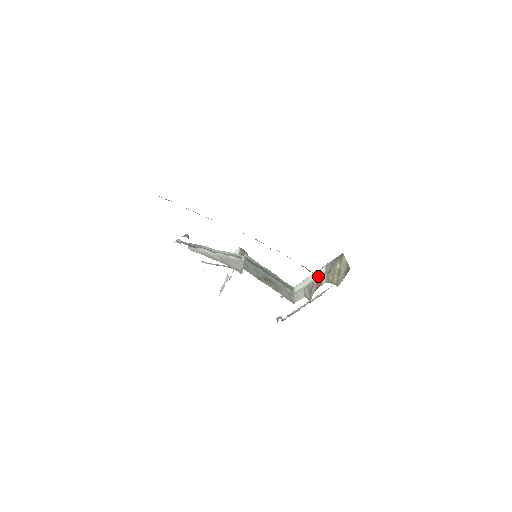
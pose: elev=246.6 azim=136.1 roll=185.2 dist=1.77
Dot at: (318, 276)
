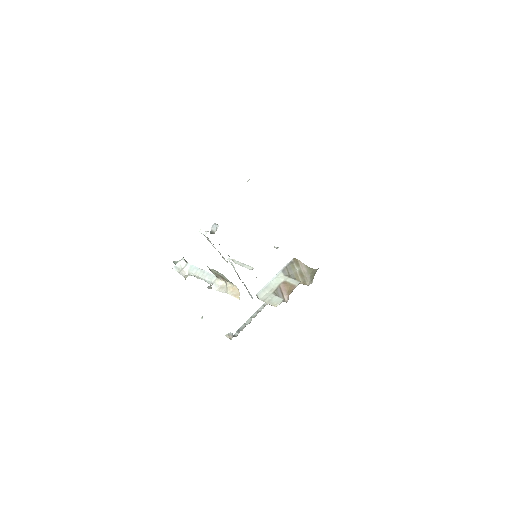
Dot at: (280, 280)
